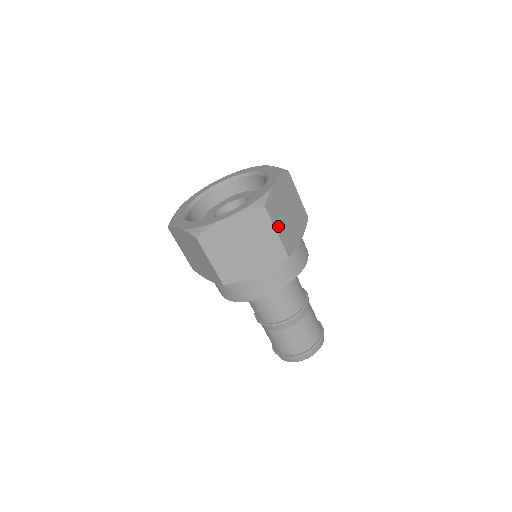
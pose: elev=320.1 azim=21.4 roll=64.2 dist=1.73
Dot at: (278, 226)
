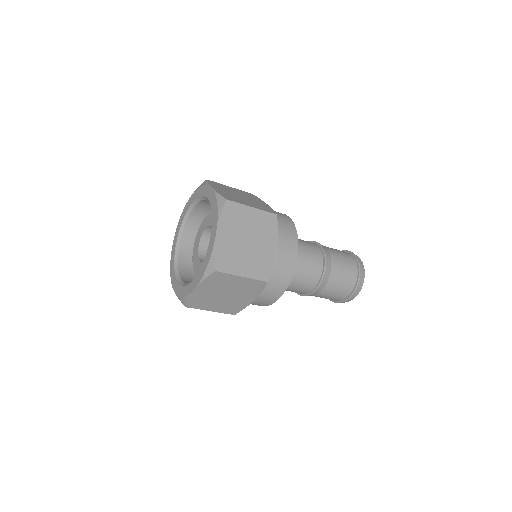
Dot at: (248, 205)
